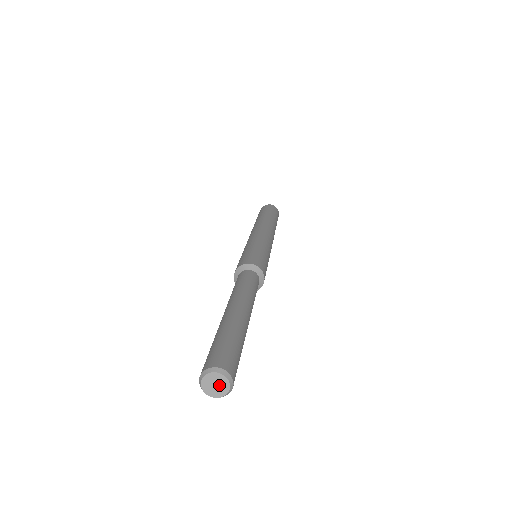
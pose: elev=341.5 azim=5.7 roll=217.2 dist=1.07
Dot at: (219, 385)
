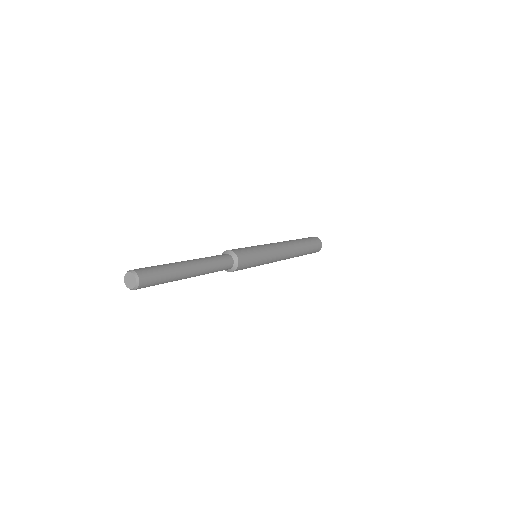
Dot at: (131, 279)
